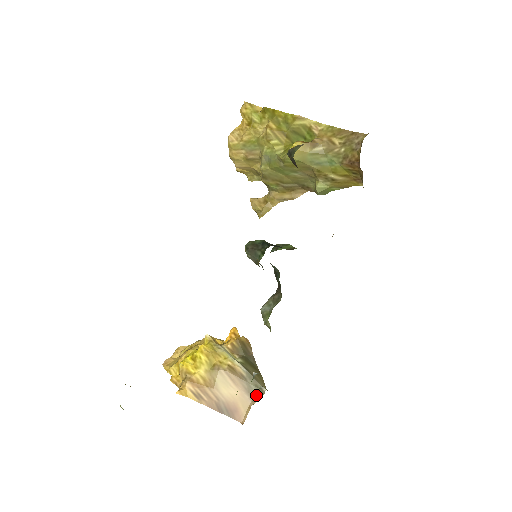
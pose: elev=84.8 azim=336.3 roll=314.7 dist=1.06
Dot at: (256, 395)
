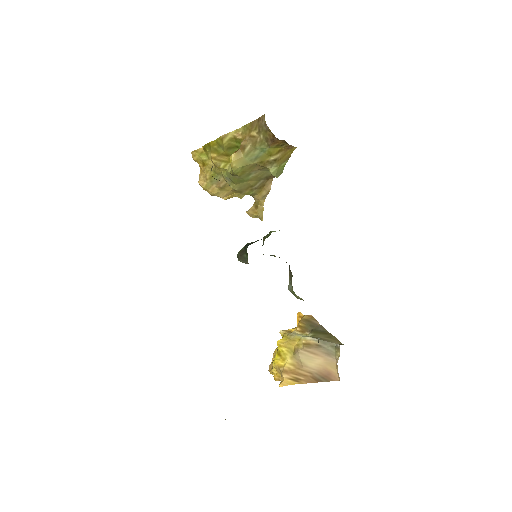
Dot at: (336, 353)
